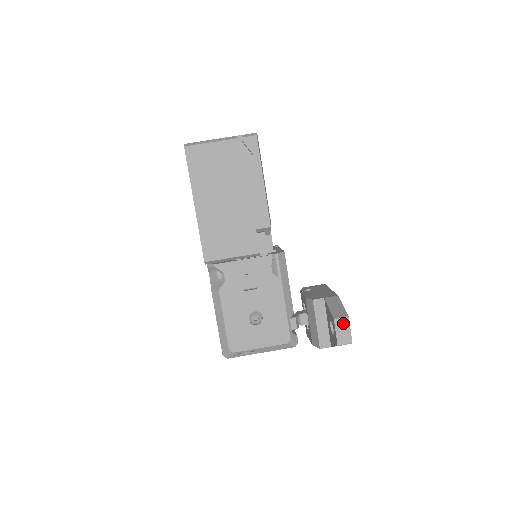
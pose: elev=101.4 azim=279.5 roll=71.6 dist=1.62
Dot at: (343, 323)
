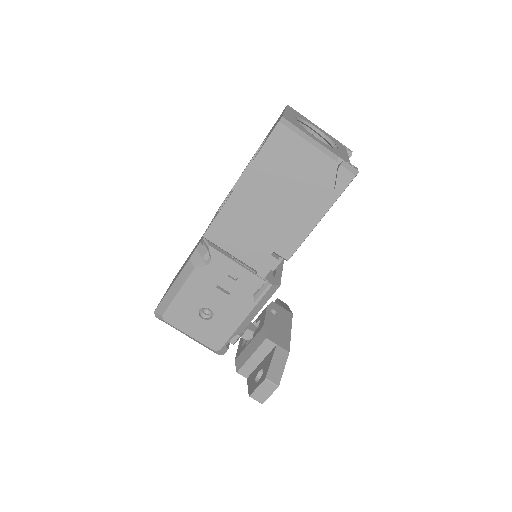
Dot at: (270, 387)
